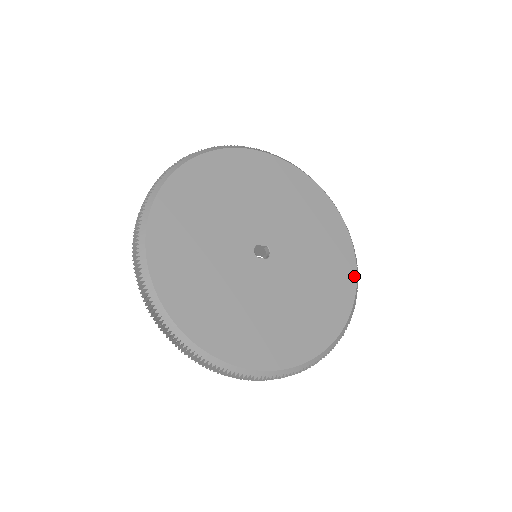
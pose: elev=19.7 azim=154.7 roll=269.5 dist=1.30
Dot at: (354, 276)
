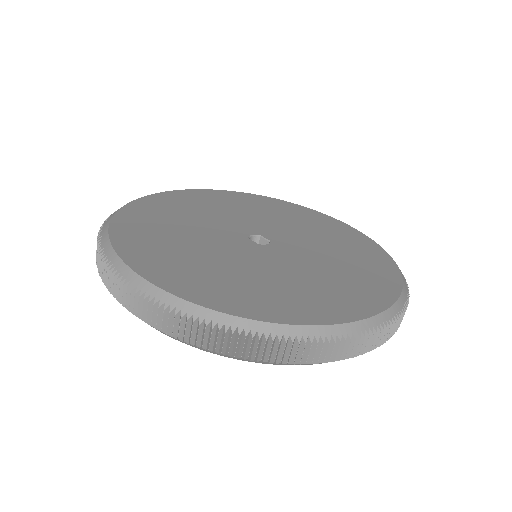
Dot at: (369, 313)
